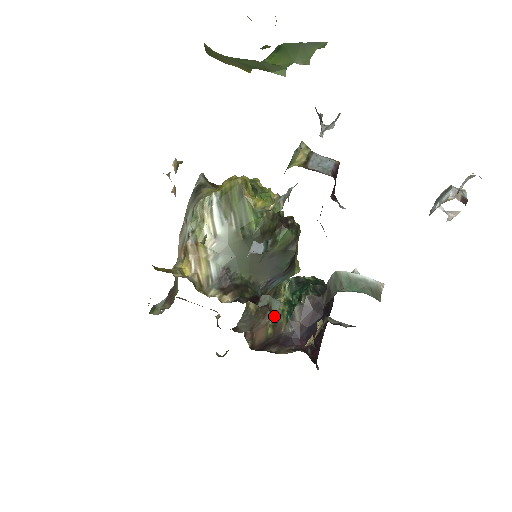
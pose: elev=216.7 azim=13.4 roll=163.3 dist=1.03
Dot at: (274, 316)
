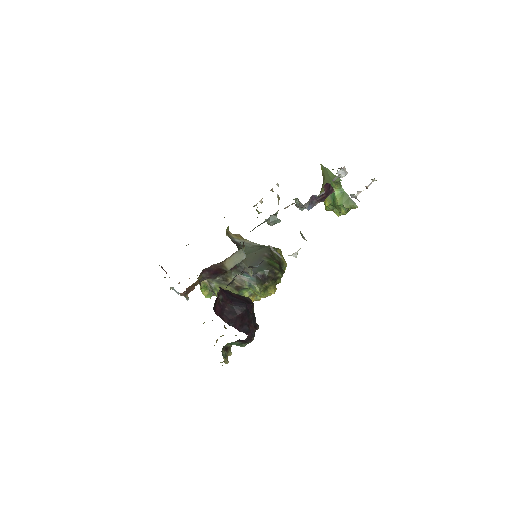
Dot at: occluded
